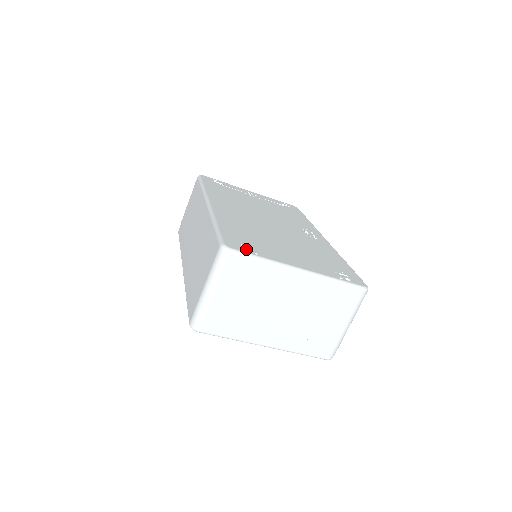
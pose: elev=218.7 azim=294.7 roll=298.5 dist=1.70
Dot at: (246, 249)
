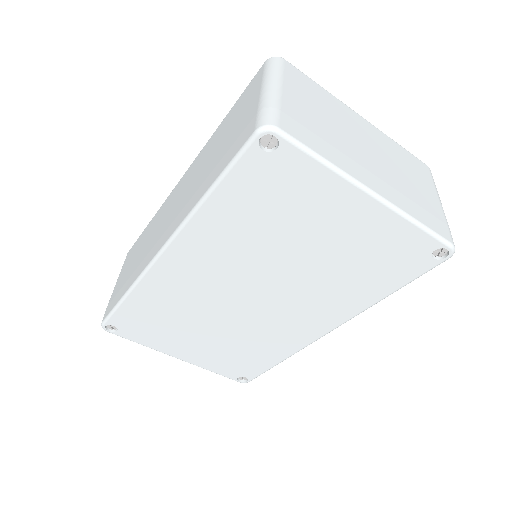
Dot at: occluded
